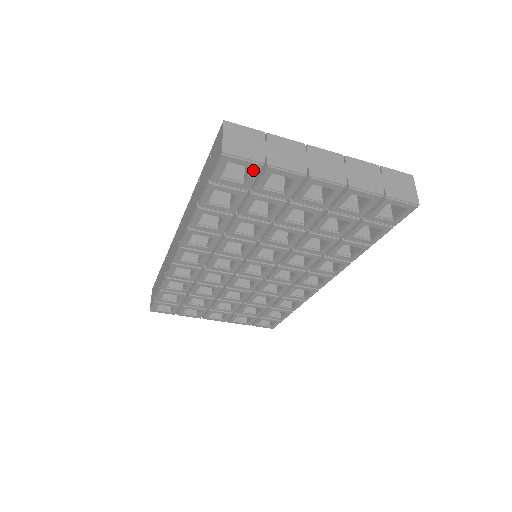
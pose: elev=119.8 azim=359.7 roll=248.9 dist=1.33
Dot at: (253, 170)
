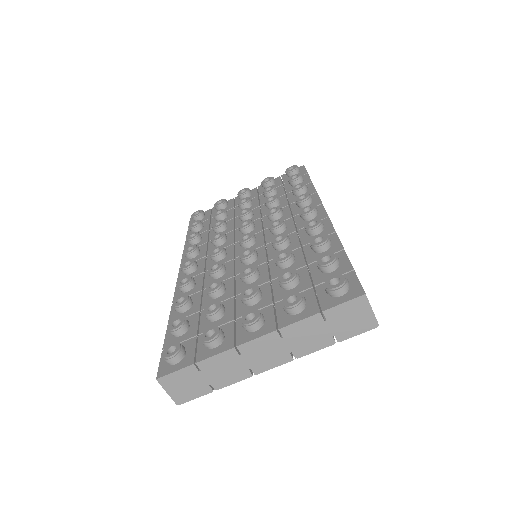
Dot at: occluded
